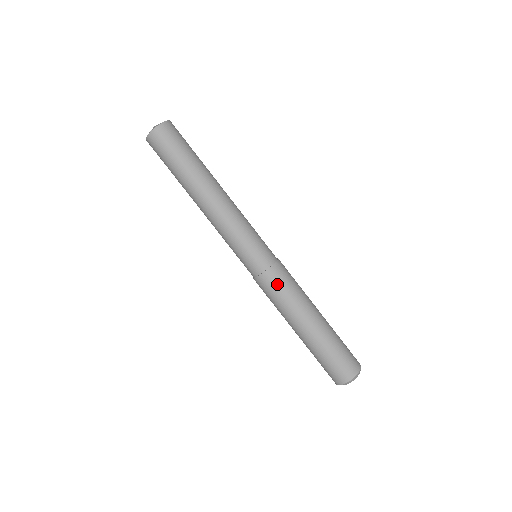
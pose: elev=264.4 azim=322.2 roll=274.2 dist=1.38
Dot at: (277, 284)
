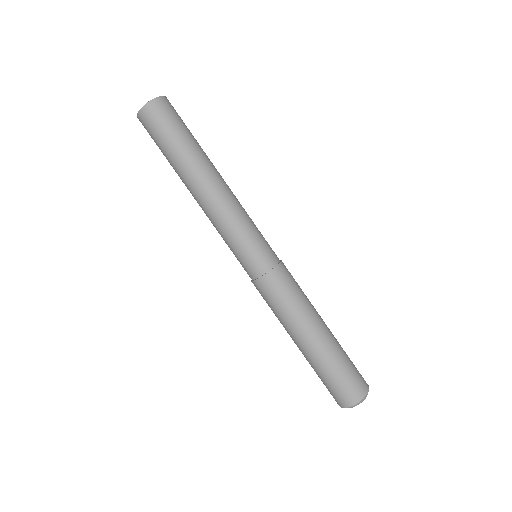
Dot at: (267, 296)
